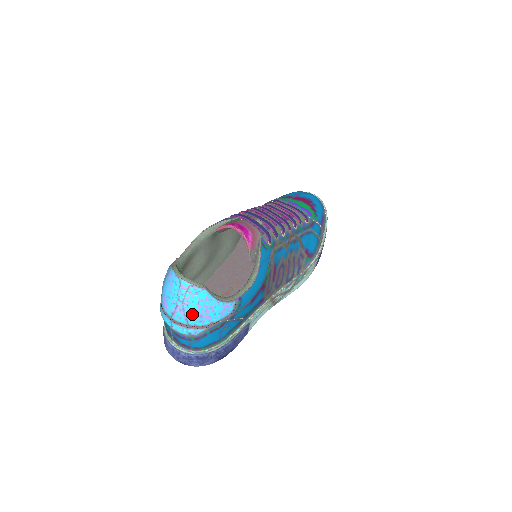
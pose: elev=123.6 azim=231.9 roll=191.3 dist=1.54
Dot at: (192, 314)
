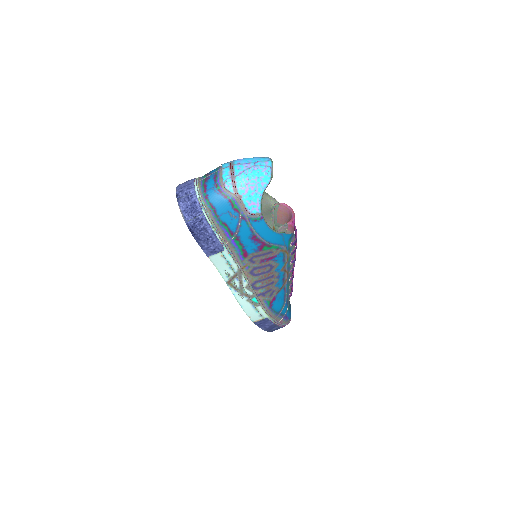
Dot at: (247, 176)
